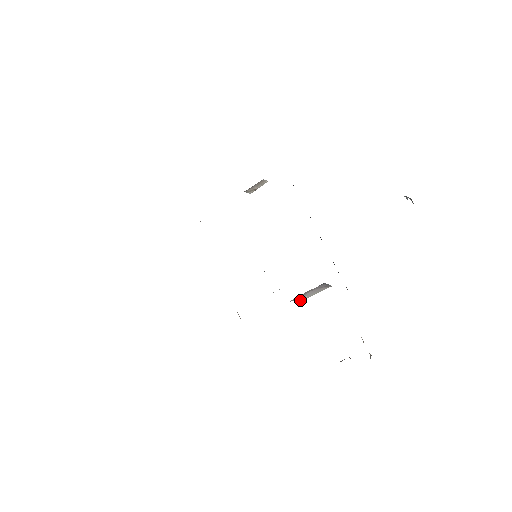
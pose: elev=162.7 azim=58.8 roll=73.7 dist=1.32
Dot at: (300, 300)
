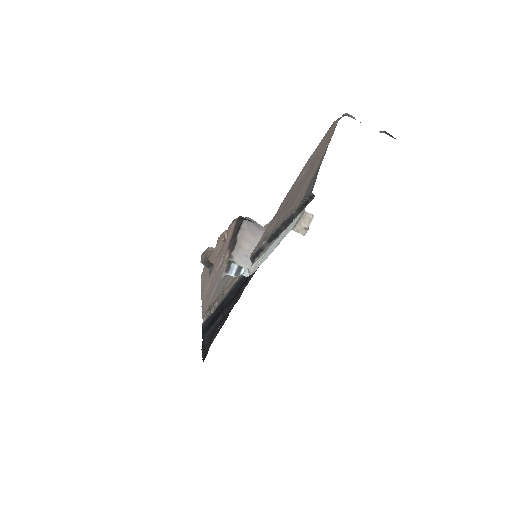
Dot at: (251, 267)
